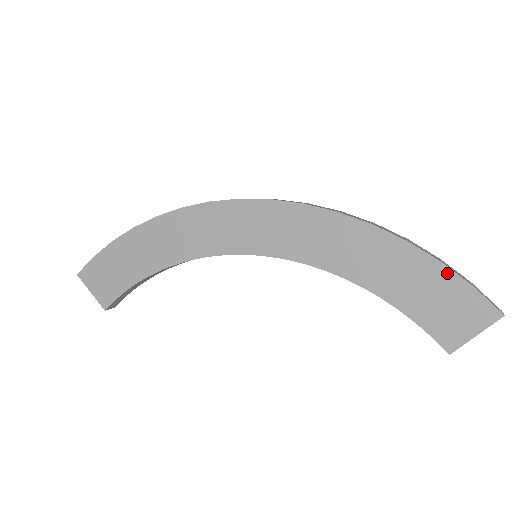
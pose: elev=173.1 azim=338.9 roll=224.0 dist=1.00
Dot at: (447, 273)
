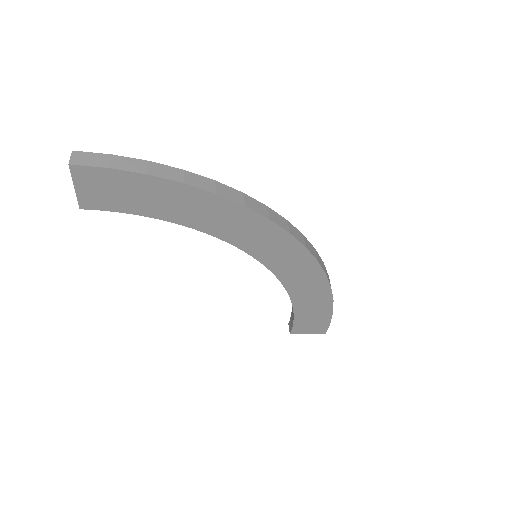
Dot at: (329, 316)
